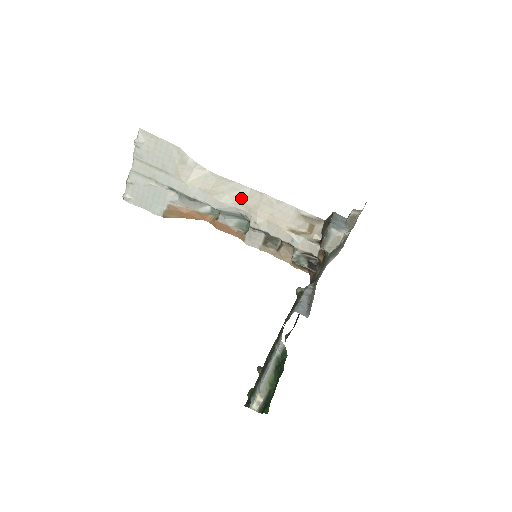
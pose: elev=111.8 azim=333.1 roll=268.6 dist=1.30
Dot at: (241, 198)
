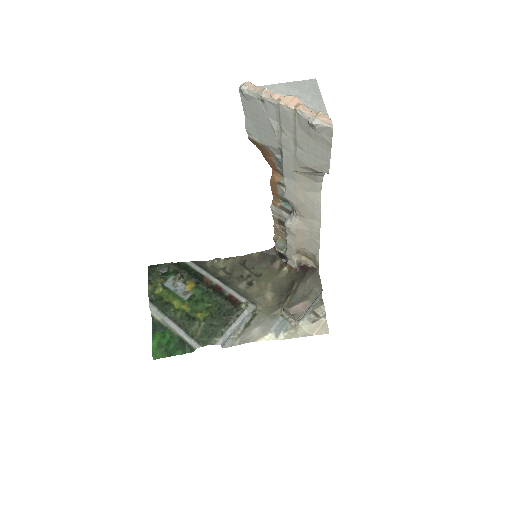
Dot at: (307, 215)
